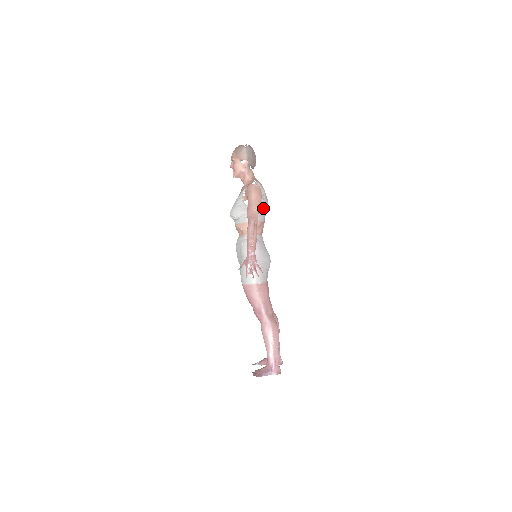
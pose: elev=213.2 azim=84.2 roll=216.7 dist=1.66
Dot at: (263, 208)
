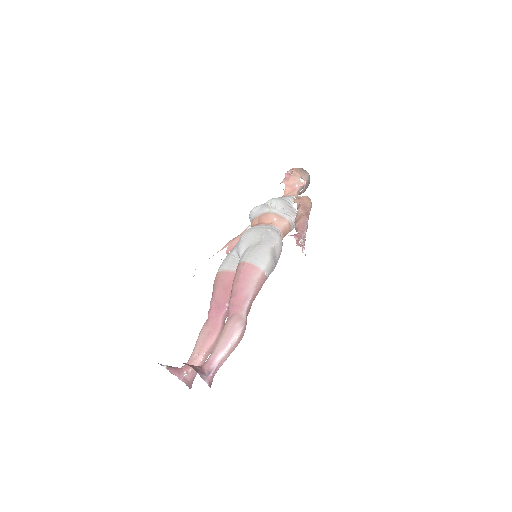
Dot at: occluded
